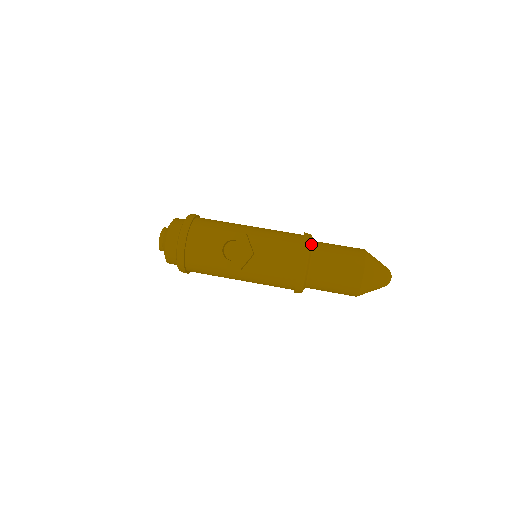
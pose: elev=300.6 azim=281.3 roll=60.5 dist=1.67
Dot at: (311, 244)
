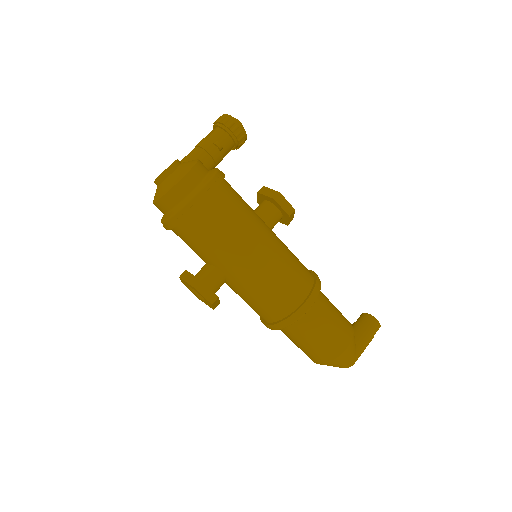
Dot at: occluded
